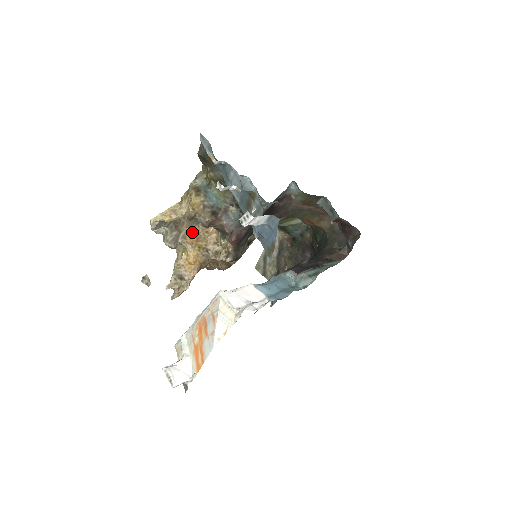
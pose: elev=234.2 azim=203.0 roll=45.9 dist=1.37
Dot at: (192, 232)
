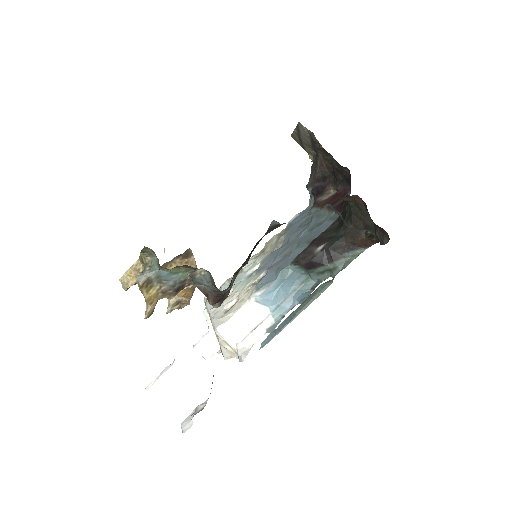
Dot at: occluded
